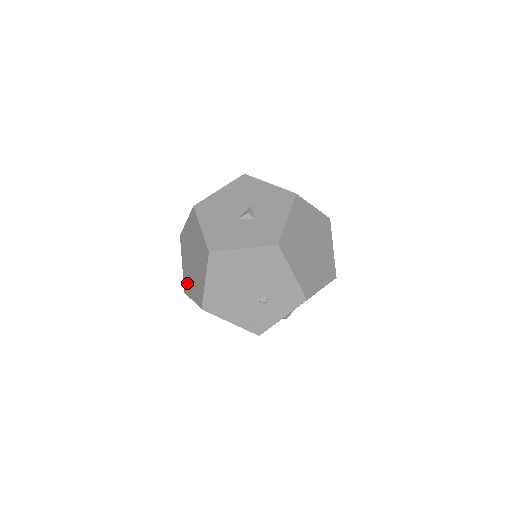
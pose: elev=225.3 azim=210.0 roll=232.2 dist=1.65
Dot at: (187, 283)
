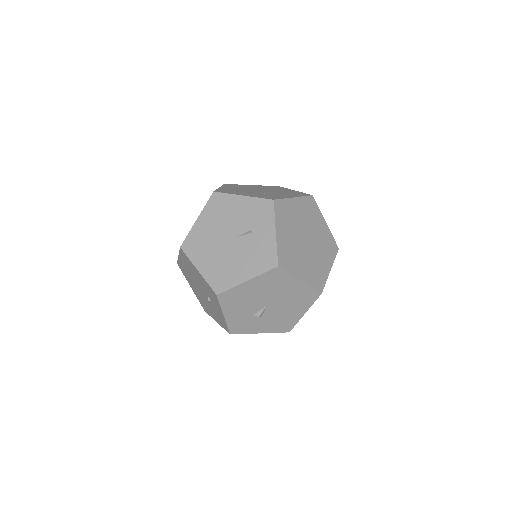
Dot at: occluded
